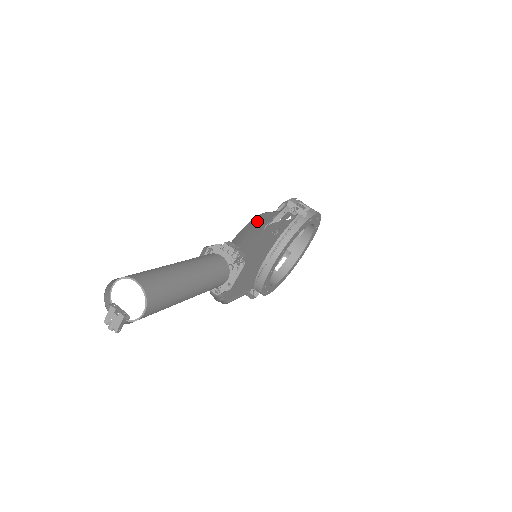
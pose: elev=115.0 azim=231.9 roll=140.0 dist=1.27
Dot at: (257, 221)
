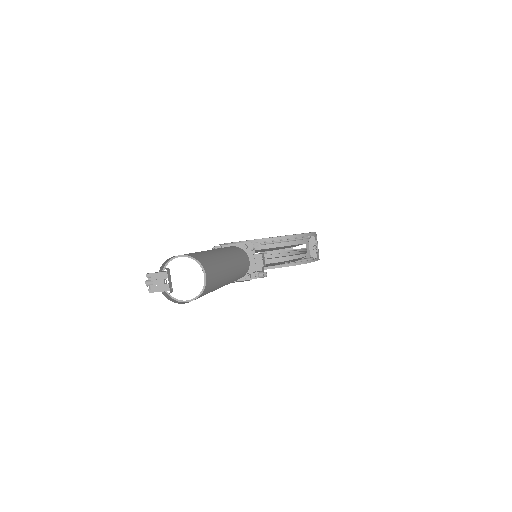
Dot at: occluded
